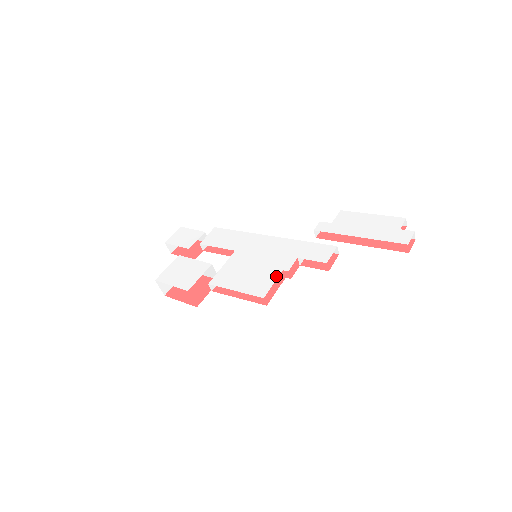
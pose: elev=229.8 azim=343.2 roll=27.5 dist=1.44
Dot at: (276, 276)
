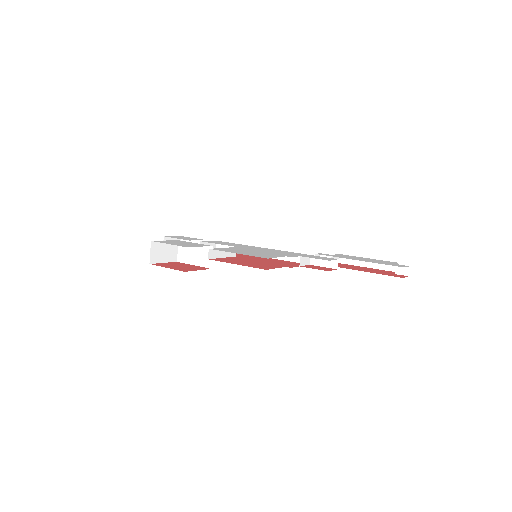
Dot at: (280, 256)
